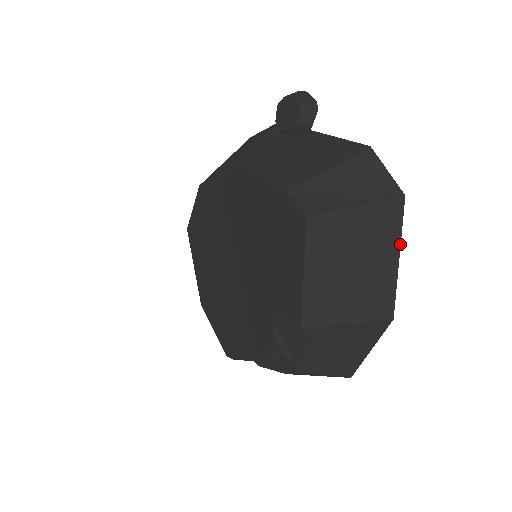
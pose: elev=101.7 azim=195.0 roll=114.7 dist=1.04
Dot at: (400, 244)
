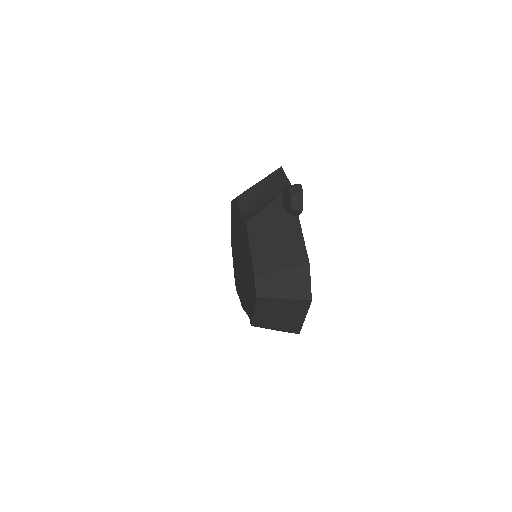
Dot at: occluded
